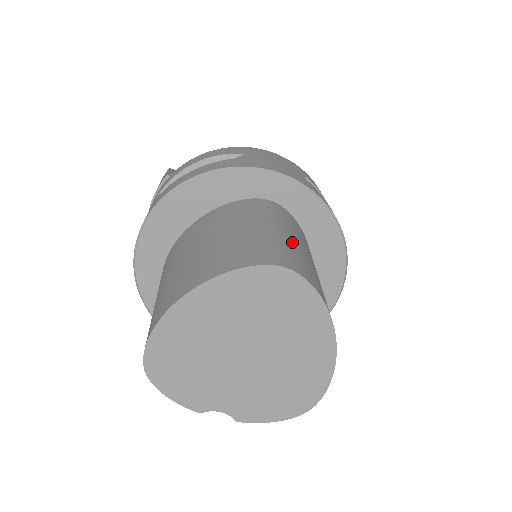
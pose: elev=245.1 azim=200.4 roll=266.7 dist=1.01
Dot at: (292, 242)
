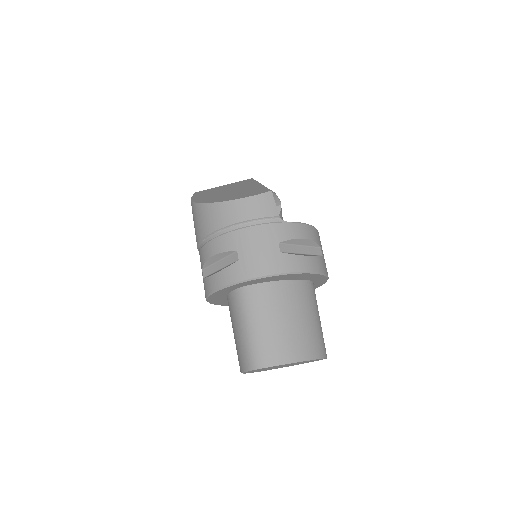
Dot at: occluded
